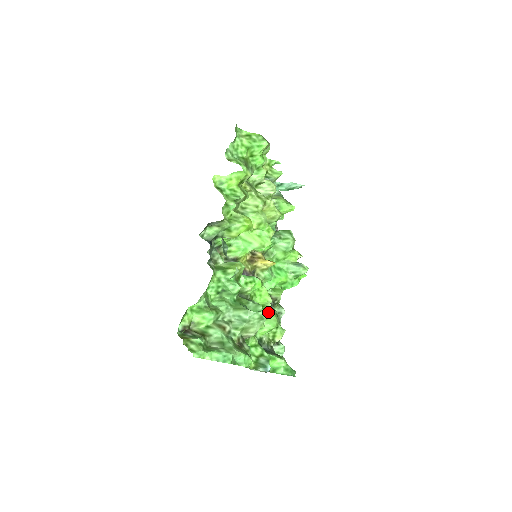
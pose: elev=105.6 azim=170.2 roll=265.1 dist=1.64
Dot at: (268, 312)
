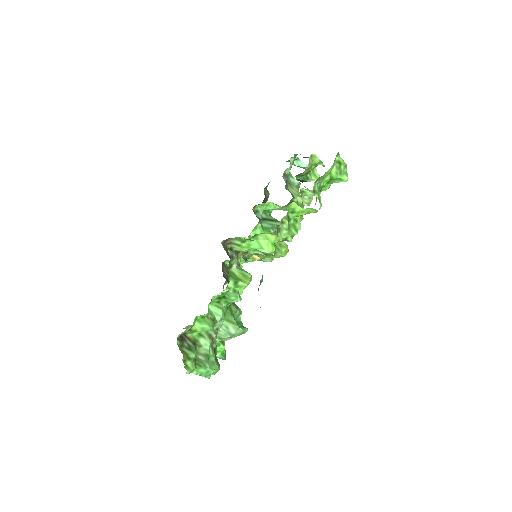
Dot at: occluded
